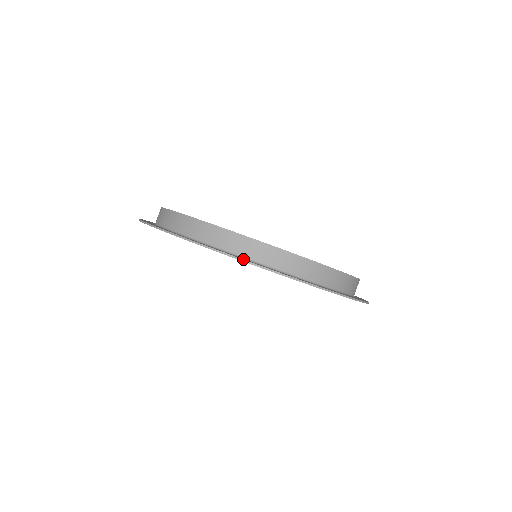
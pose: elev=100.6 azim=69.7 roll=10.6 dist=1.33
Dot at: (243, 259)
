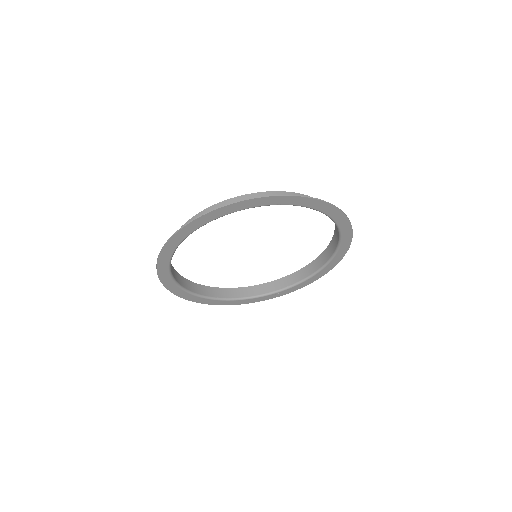
Dot at: (233, 202)
